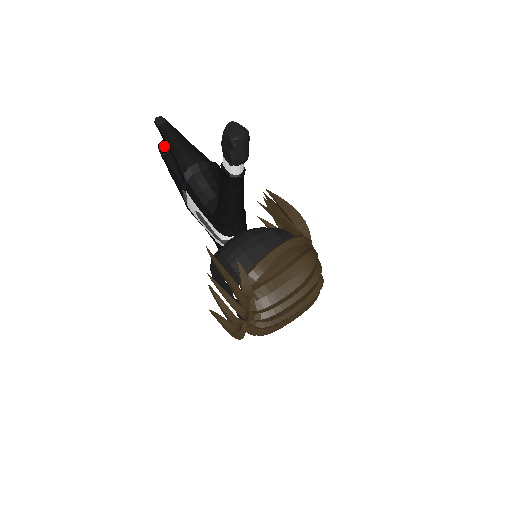
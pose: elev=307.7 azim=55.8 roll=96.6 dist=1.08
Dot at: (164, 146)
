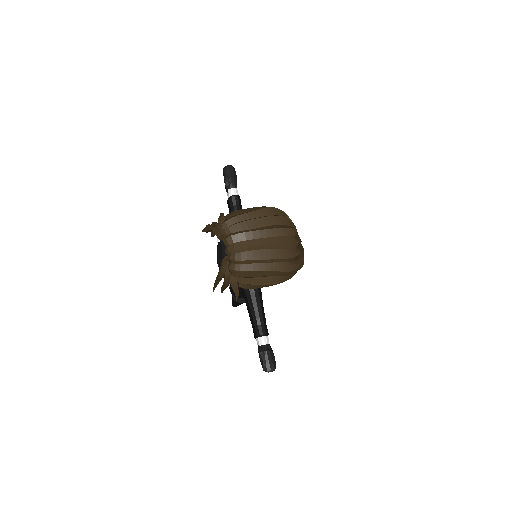
Dot at: occluded
